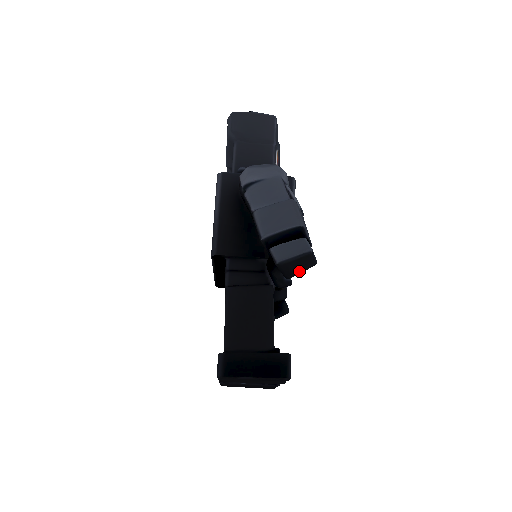
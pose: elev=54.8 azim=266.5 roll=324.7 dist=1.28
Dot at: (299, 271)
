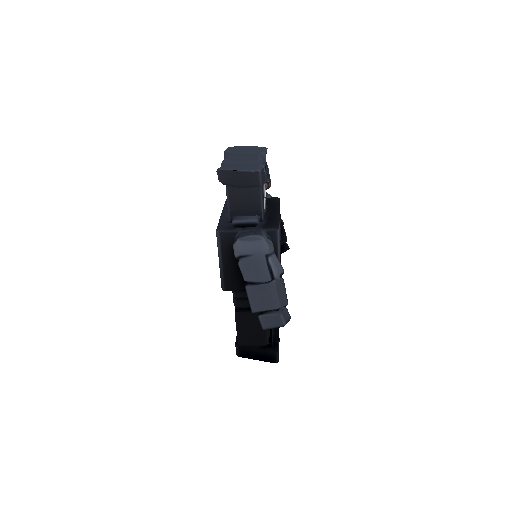
Dot at: occluded
